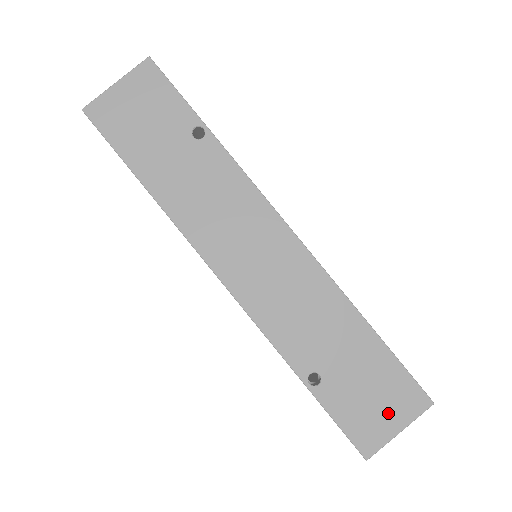
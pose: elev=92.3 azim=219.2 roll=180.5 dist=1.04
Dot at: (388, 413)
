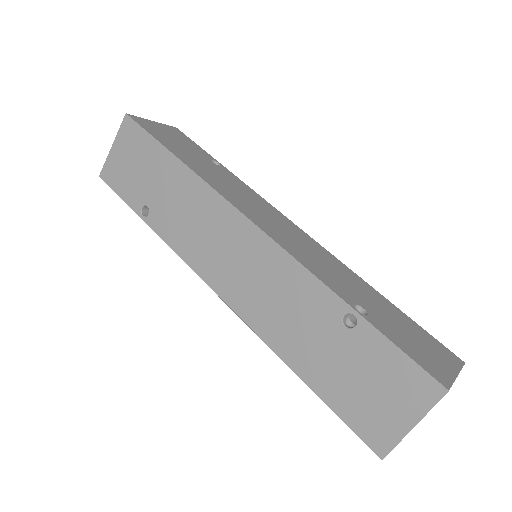
Dot at: (437, 357)
